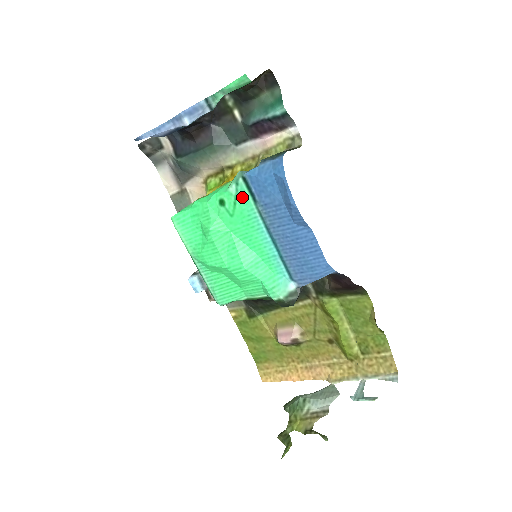
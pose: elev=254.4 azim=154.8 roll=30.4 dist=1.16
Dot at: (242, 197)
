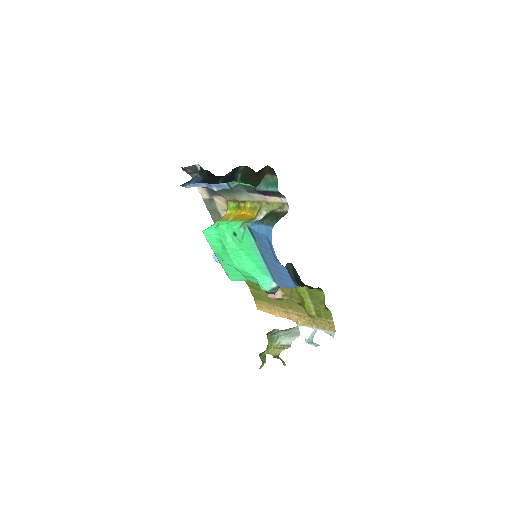
Dot at: (247, 235)
